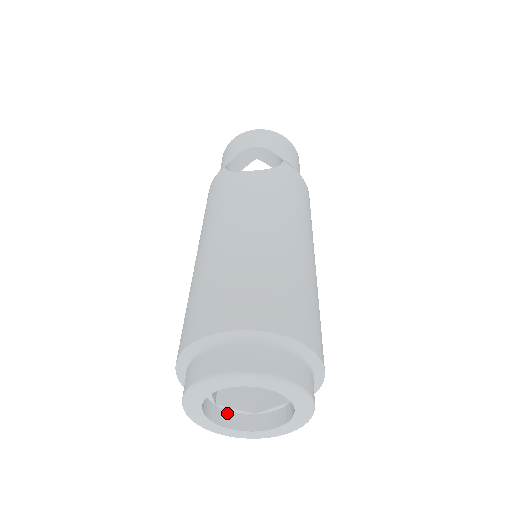
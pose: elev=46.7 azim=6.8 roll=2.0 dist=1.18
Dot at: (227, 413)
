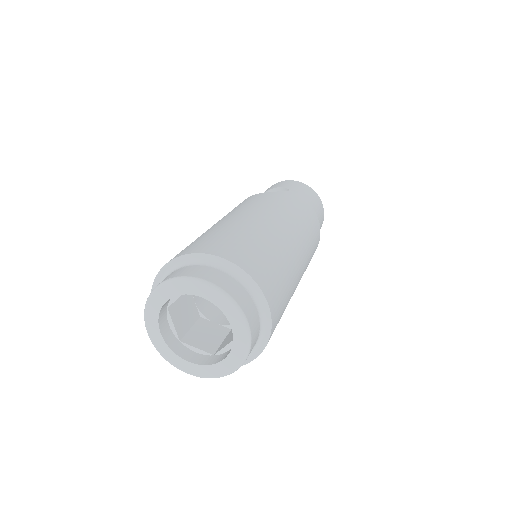
Dot at: (190, 351)
